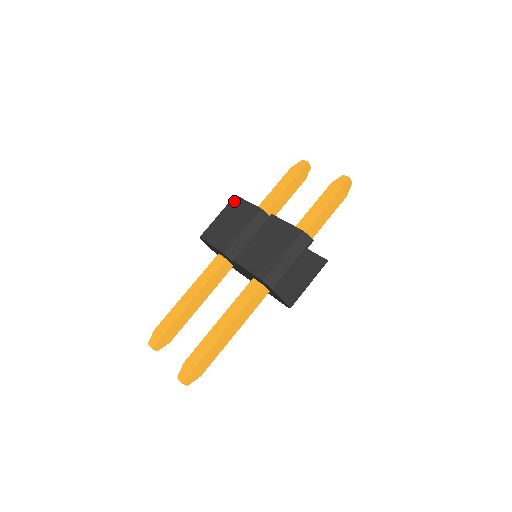
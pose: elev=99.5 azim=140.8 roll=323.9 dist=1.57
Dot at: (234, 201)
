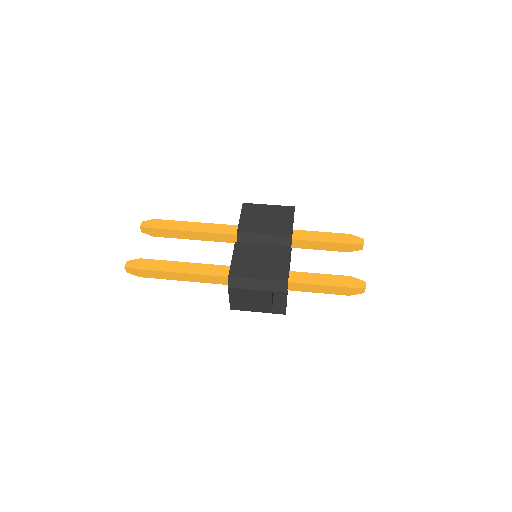
Dot at: (288, 209)
